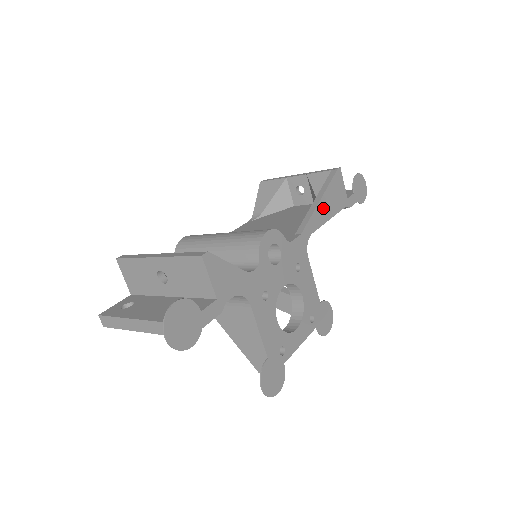
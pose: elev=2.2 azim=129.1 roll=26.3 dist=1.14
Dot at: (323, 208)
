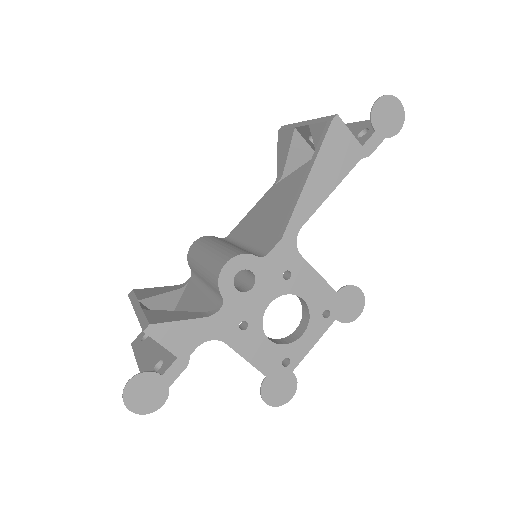
Dot at: (315, 186)
